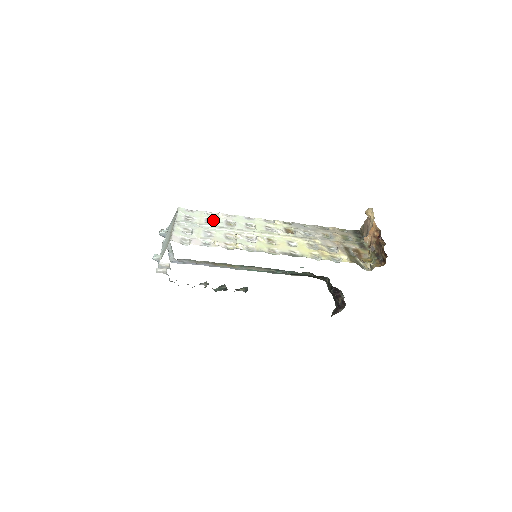
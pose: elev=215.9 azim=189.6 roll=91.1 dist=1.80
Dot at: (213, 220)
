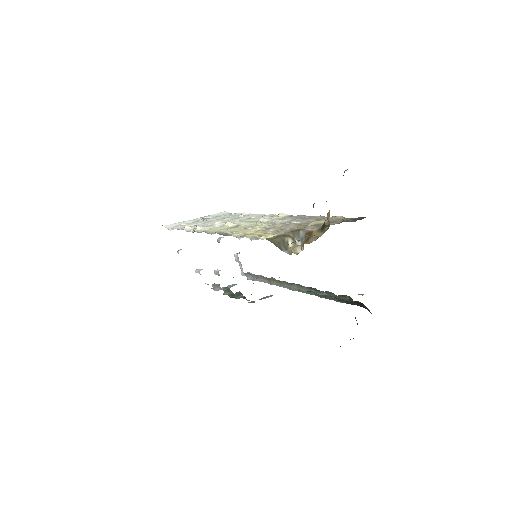
Dot at: (230, 217)
